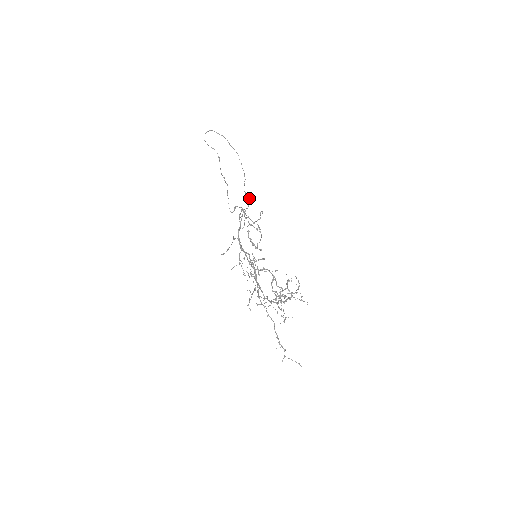
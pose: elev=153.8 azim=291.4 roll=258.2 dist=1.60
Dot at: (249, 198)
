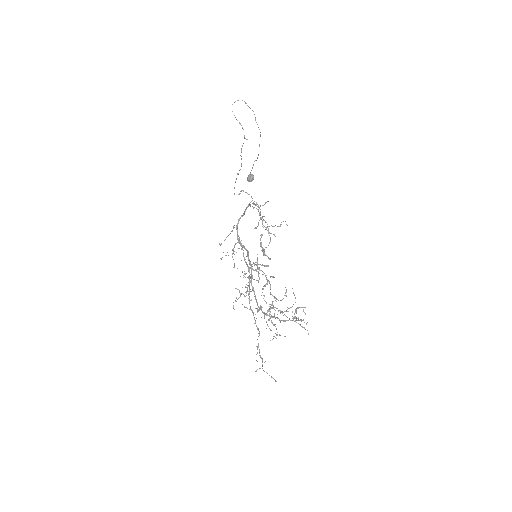
Dot at: (253, 178)
